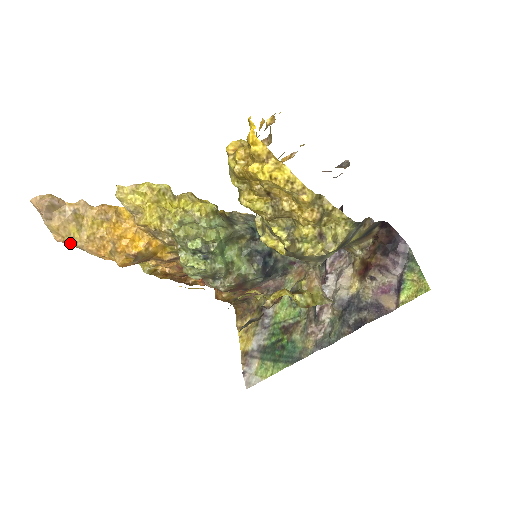
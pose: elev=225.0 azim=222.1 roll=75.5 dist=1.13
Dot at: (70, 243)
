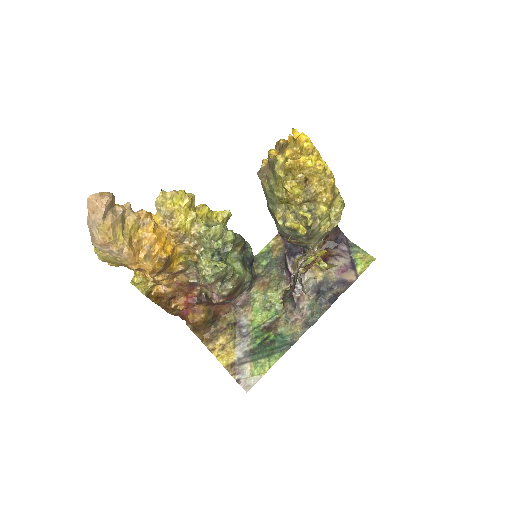
Dot at: (110, 247)
